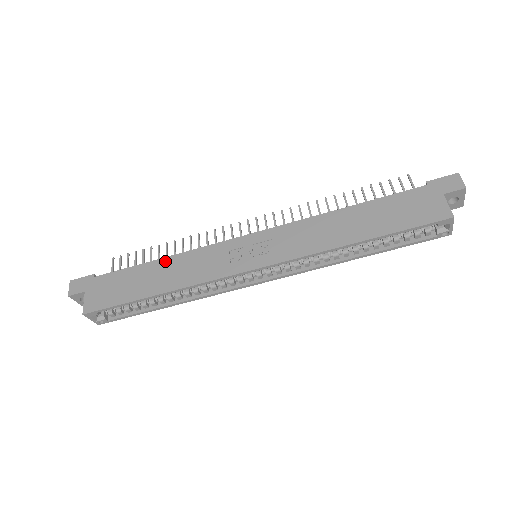
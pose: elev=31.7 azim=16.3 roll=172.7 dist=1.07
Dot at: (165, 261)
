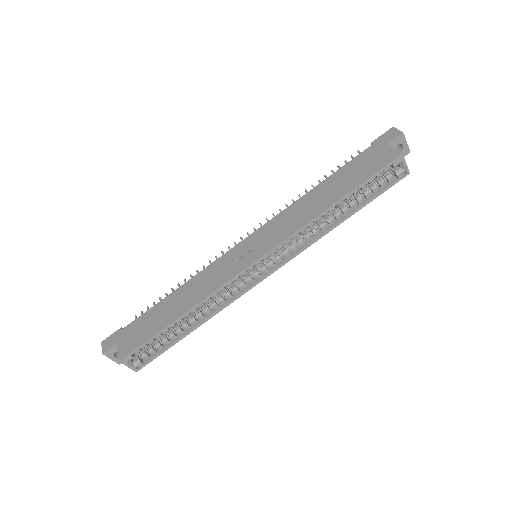
Dot at: (179, 290)
